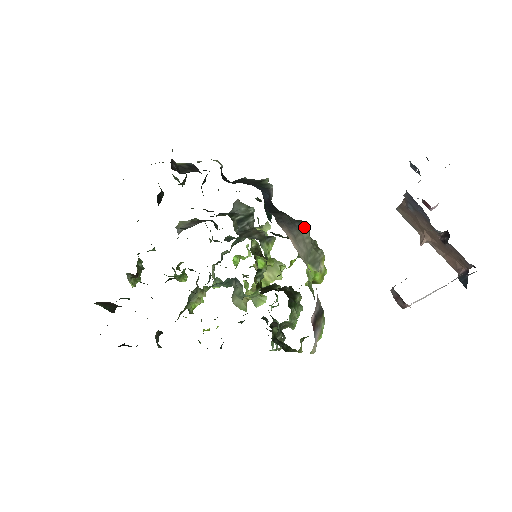
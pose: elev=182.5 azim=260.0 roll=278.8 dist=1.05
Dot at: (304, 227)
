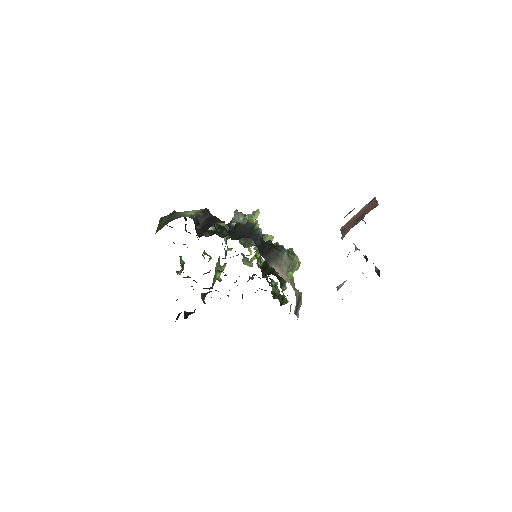
Dot at: (284, 253)
